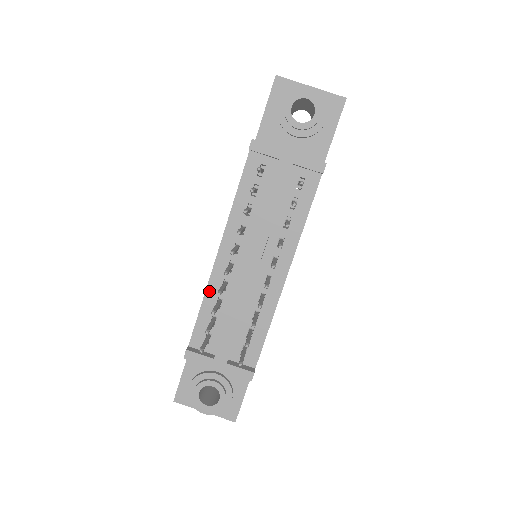
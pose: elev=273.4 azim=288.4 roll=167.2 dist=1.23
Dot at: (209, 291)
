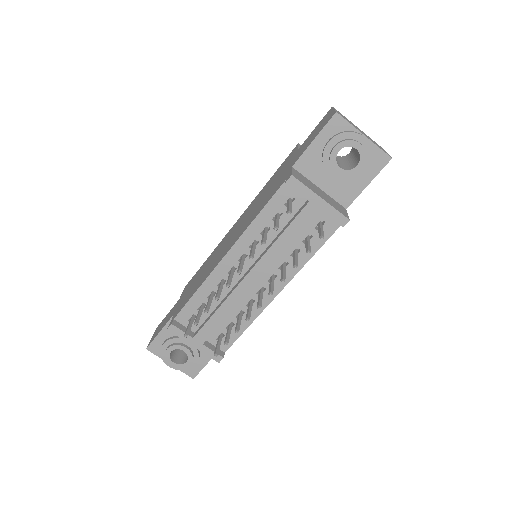
Dot at: (206, 283)
